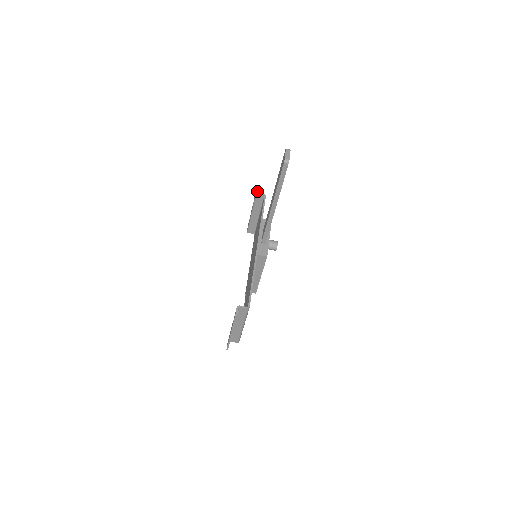
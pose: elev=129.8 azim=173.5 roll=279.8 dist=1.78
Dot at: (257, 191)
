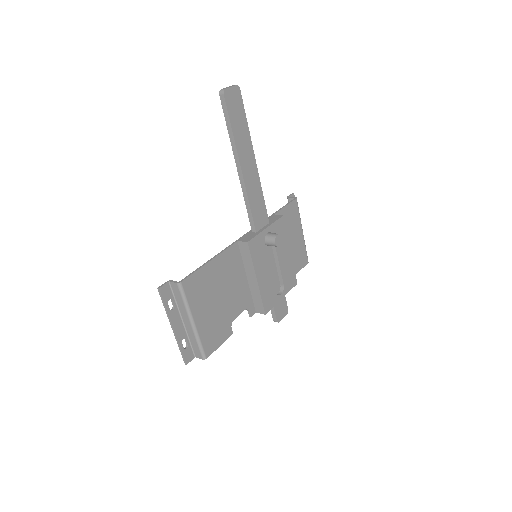
Dot at: (289, 196)
